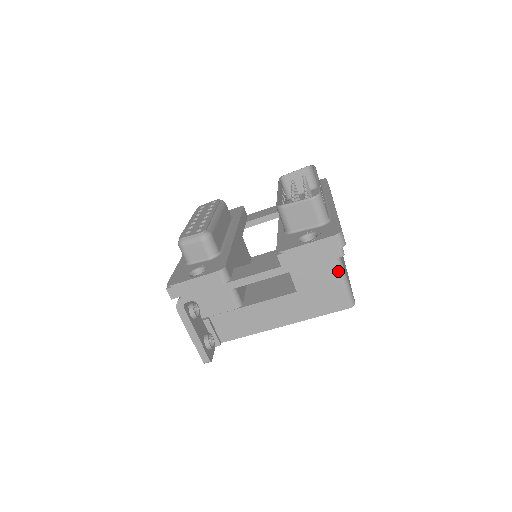
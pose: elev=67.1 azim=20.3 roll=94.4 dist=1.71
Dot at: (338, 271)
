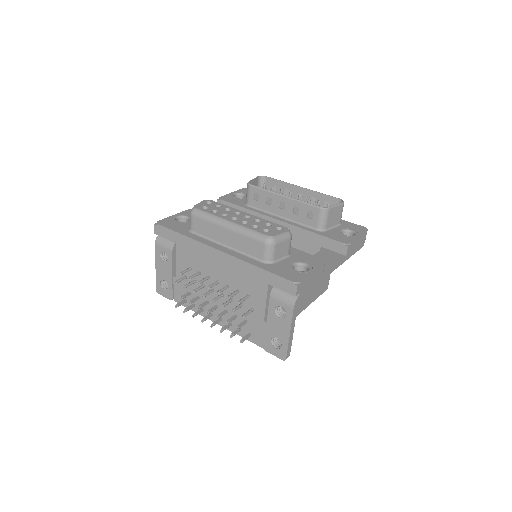
Dot at: occluded
